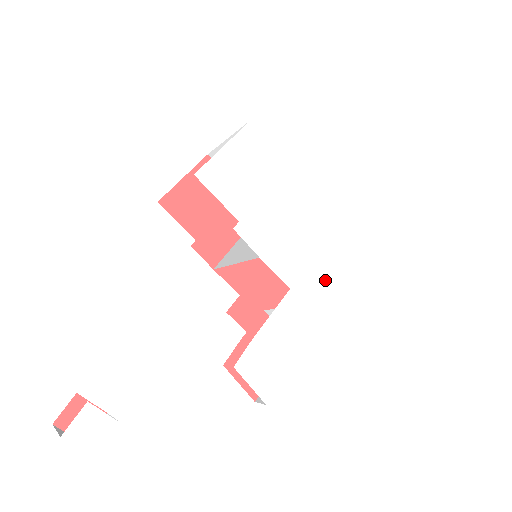
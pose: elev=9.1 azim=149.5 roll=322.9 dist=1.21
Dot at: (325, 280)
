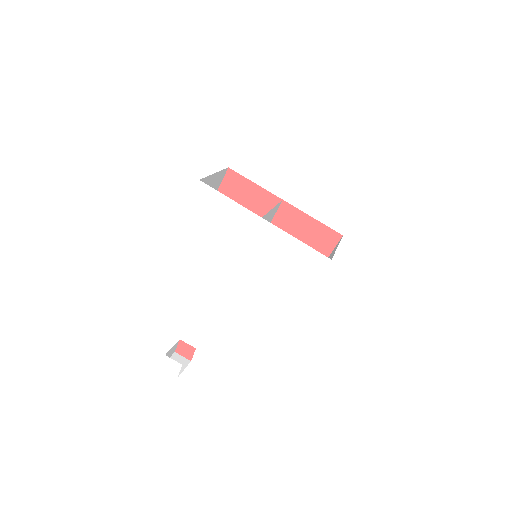
Dot at: (288, 282)
